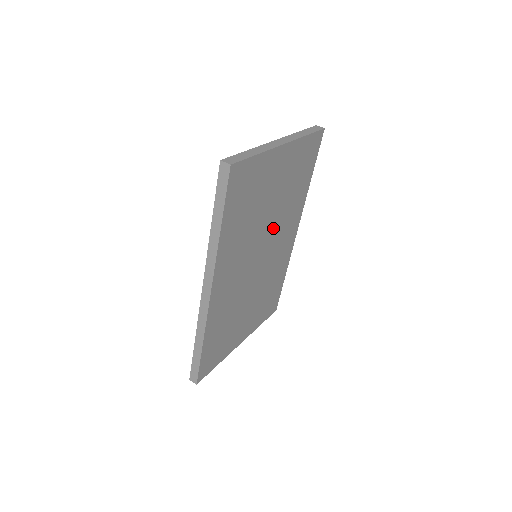
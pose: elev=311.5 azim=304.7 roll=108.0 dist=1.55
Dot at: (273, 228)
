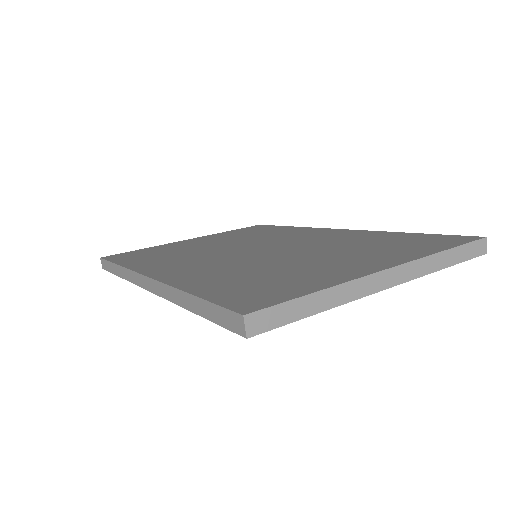
Dot at: occluded
